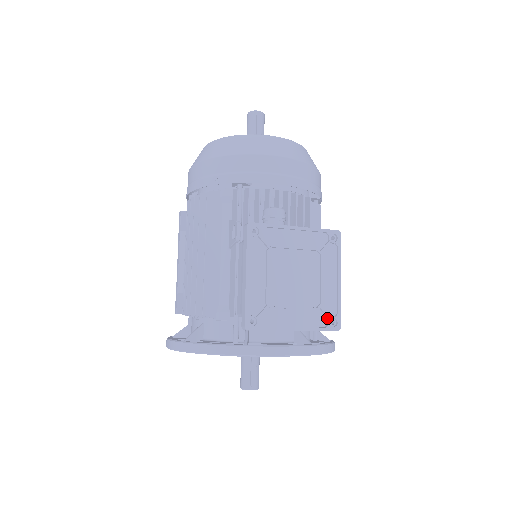
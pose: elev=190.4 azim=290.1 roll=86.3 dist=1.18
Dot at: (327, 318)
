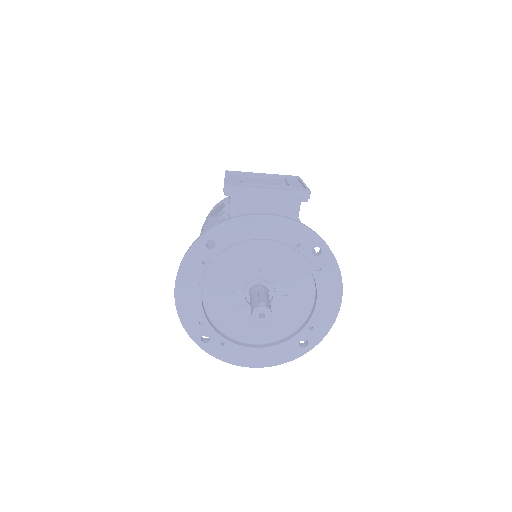
Dot at: occluded
